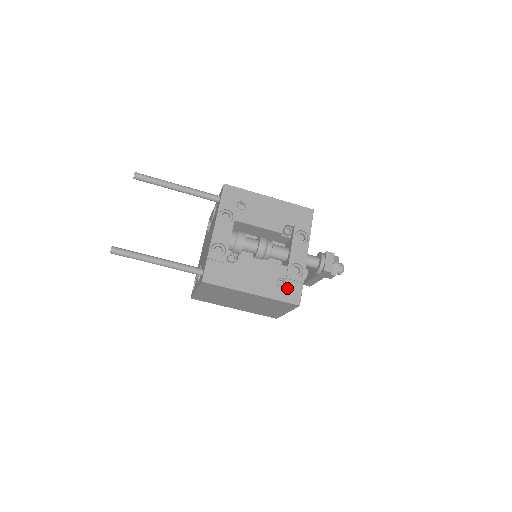
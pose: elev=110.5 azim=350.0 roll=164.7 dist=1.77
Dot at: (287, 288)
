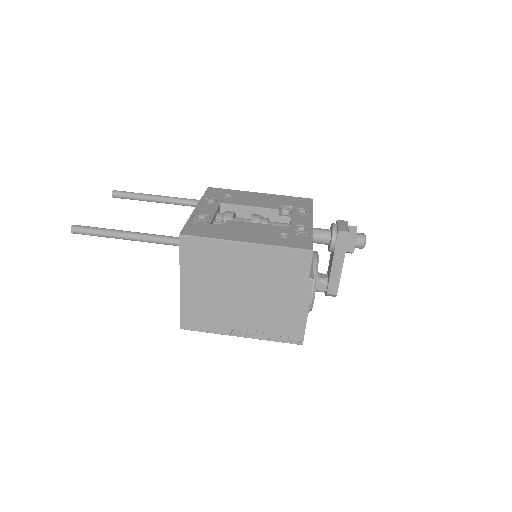
Dot at: (292, 239)
